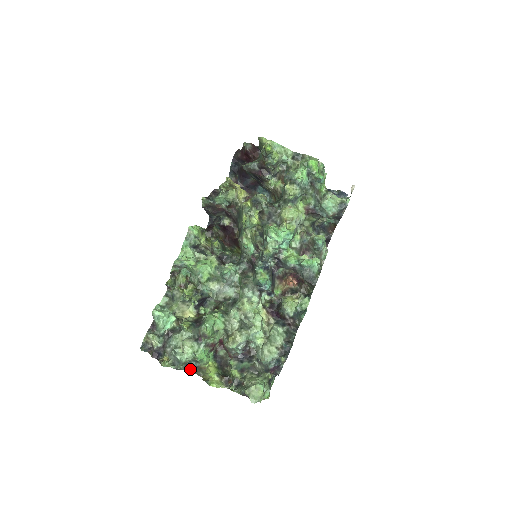
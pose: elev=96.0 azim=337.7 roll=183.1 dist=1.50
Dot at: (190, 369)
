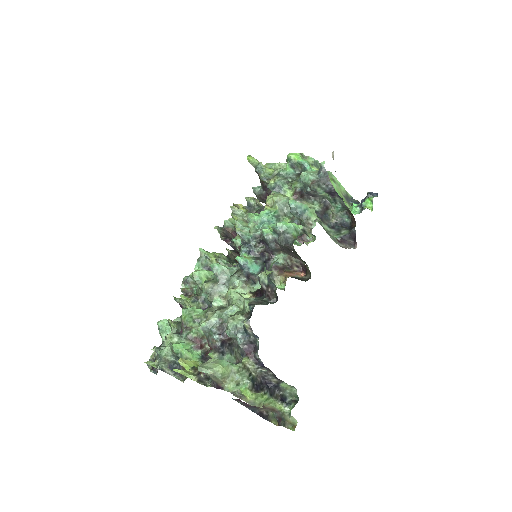
Dot at: occluded
